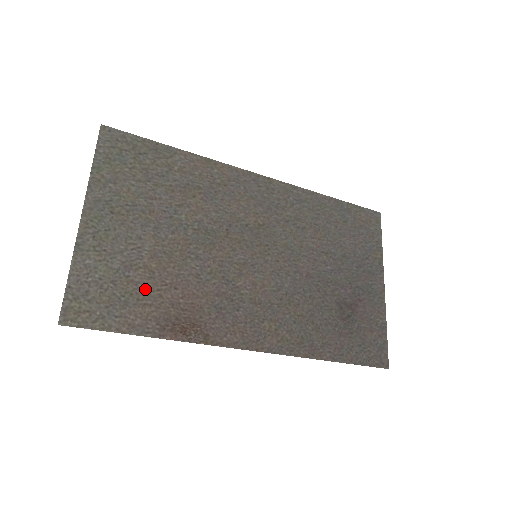
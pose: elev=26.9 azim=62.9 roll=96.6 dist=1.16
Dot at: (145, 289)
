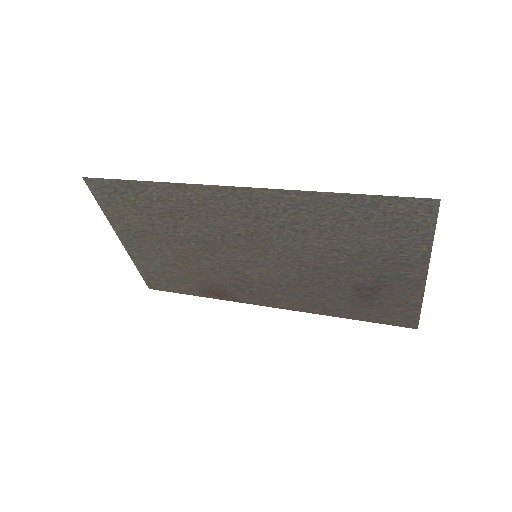
Dot at: (182, 276)
